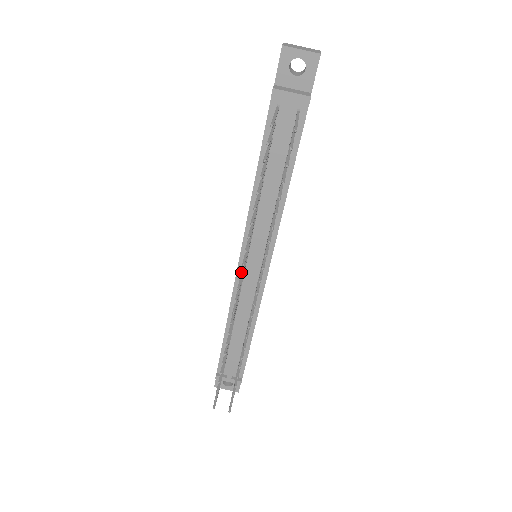
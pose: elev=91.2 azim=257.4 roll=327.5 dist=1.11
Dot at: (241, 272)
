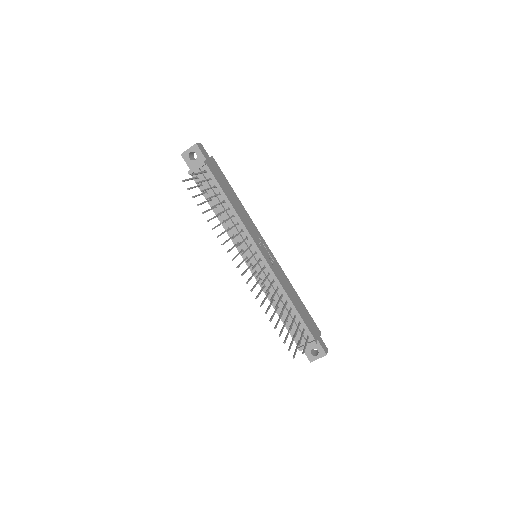
Dot at: (232, 259)
